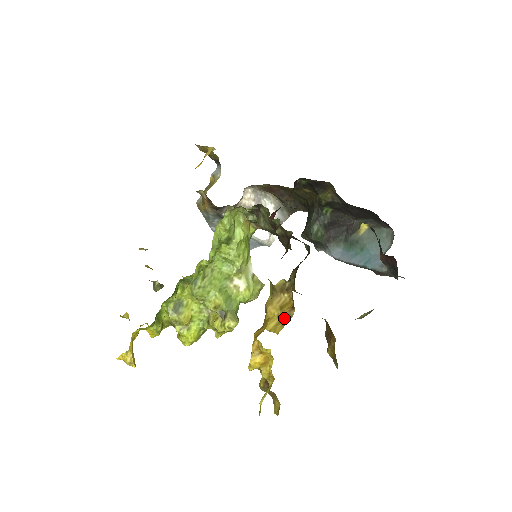
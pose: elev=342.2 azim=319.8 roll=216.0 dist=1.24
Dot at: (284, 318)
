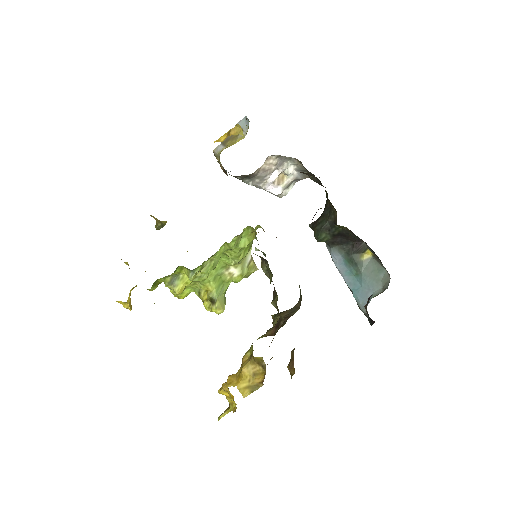
Dot at: (253, 386)
